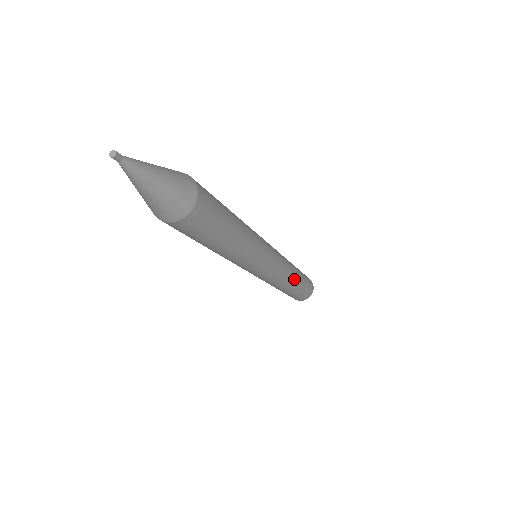
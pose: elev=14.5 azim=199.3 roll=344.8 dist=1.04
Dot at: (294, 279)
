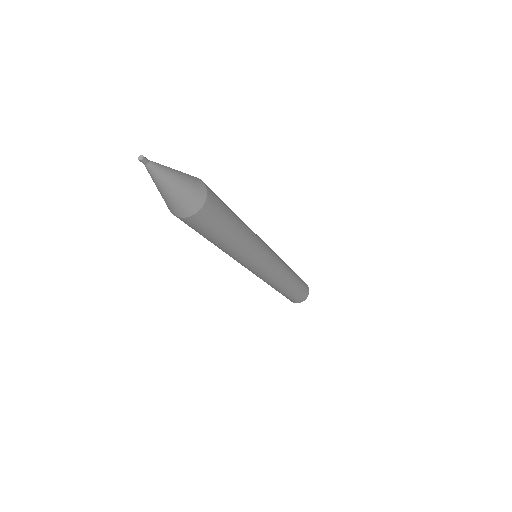
Dot at: (290, 269)
